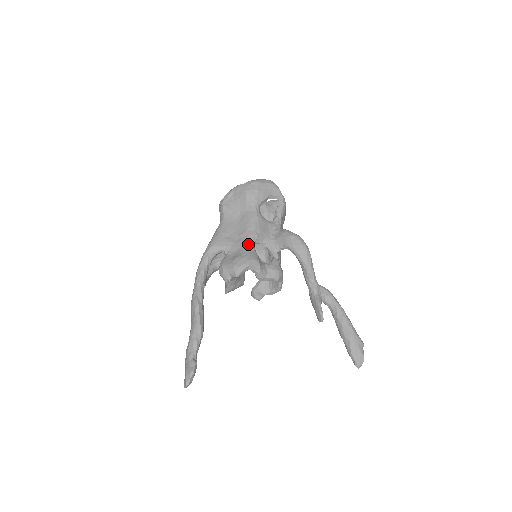
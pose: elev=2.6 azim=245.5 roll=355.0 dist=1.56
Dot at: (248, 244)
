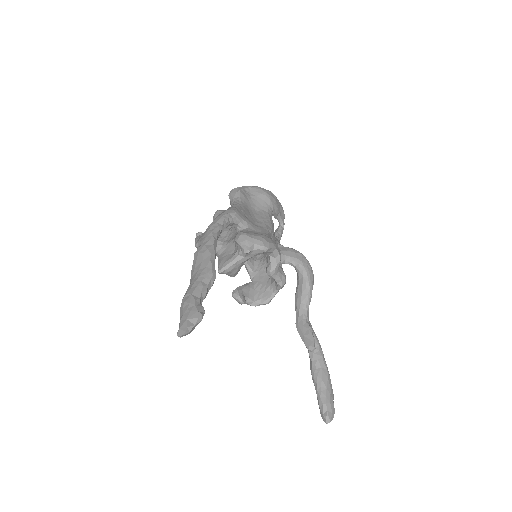
Dot at: (269, 233)
